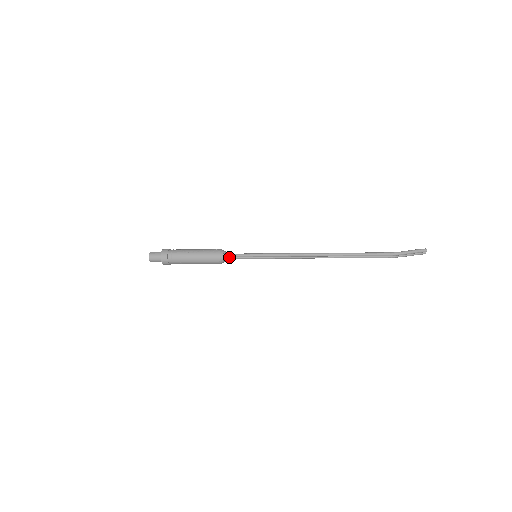
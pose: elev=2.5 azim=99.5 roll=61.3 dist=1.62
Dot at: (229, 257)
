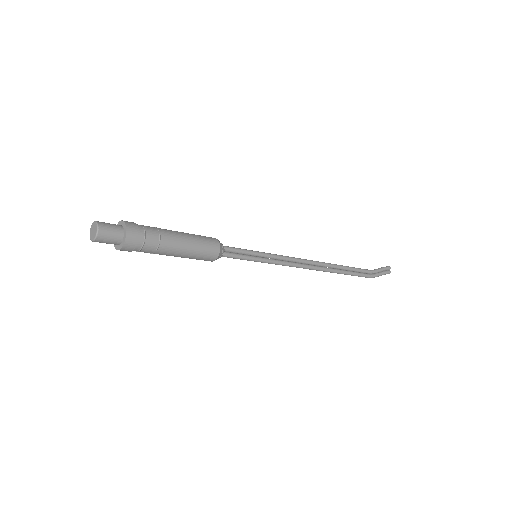
Dot at: (224, 251)
